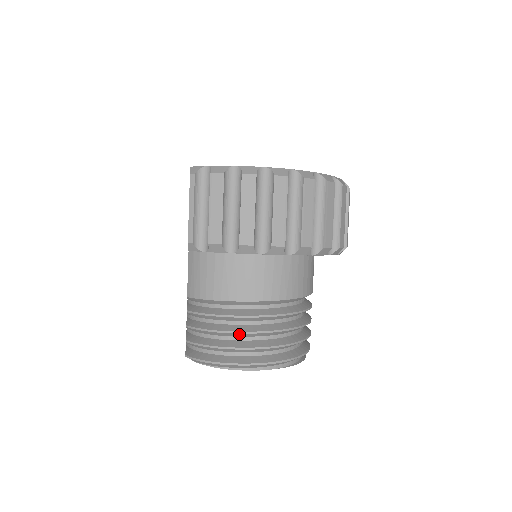
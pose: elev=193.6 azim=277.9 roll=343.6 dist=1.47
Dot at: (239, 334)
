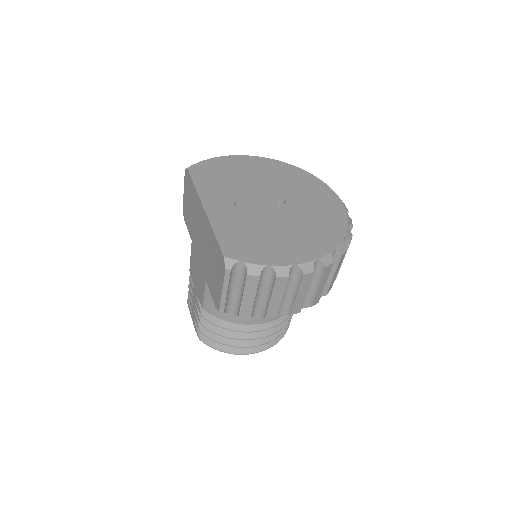
Dot at: (248, 339)
